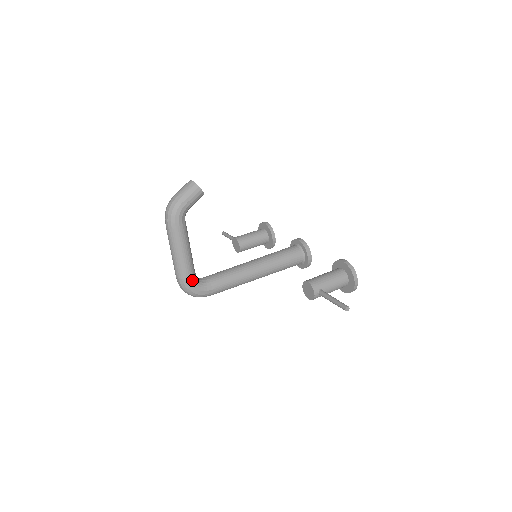
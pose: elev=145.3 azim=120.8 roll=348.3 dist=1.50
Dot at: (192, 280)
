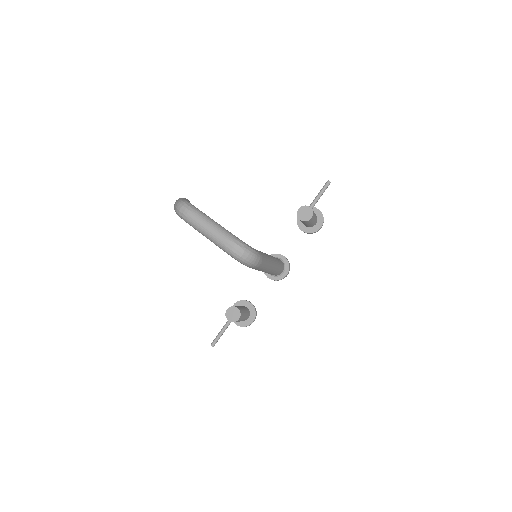
Dot at: (240, 240)
